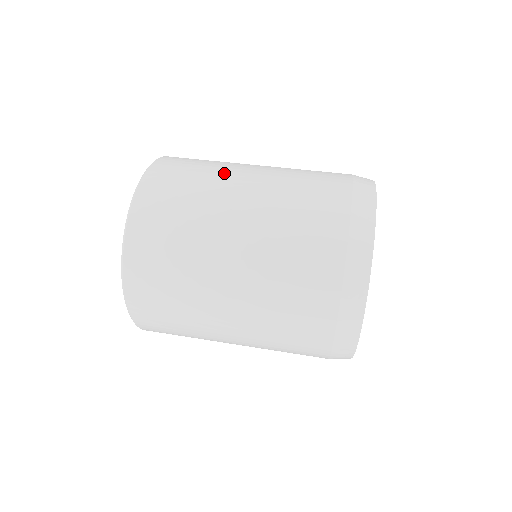
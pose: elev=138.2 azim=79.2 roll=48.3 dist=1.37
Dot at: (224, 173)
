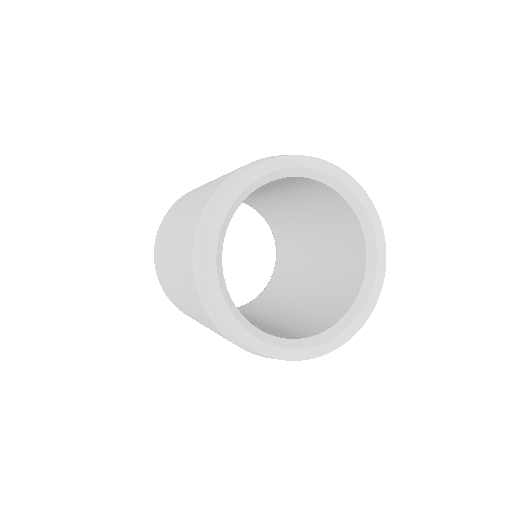
Dot at: occluded
